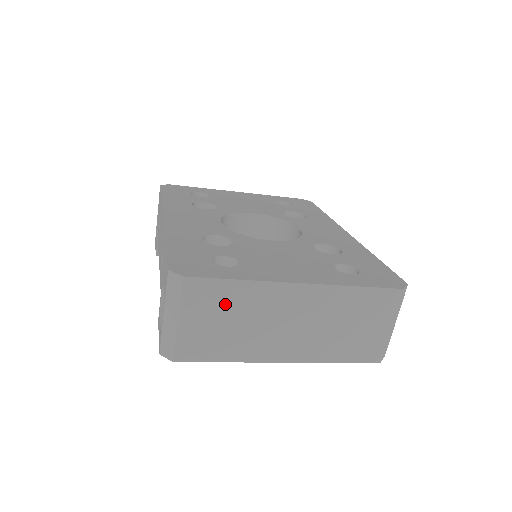
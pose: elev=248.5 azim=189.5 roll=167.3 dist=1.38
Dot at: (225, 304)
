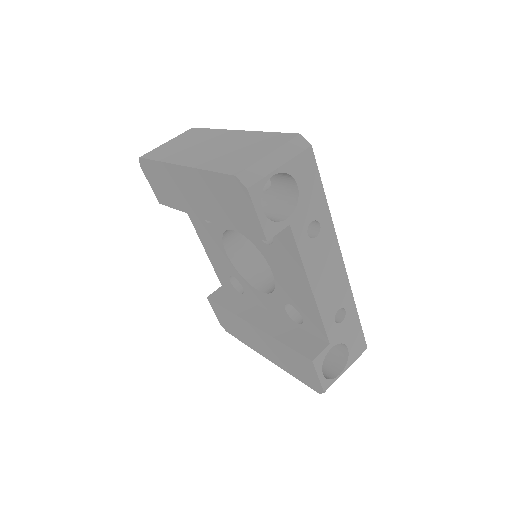
Dot at: (193, 137)
